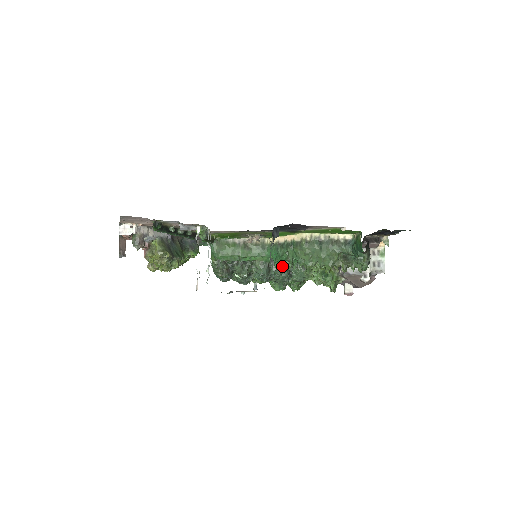
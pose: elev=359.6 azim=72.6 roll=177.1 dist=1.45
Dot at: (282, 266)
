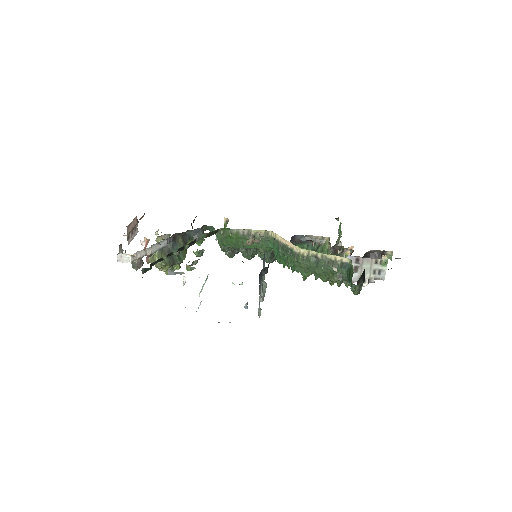
Dot at: (282, 263)
